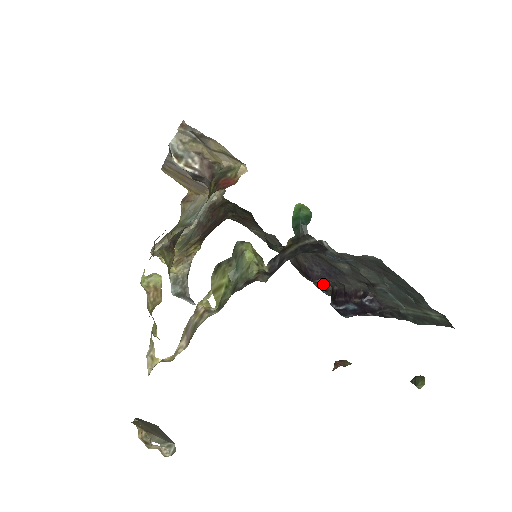
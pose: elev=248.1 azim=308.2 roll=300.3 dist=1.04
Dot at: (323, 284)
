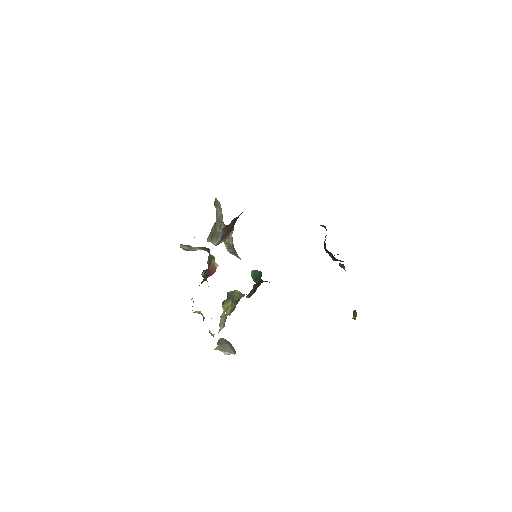
Dot at: occluded
